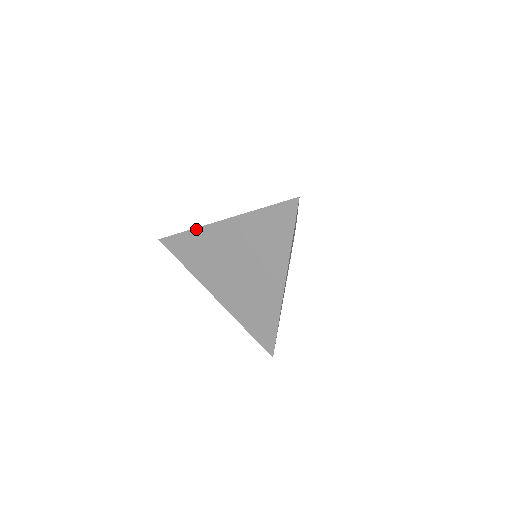
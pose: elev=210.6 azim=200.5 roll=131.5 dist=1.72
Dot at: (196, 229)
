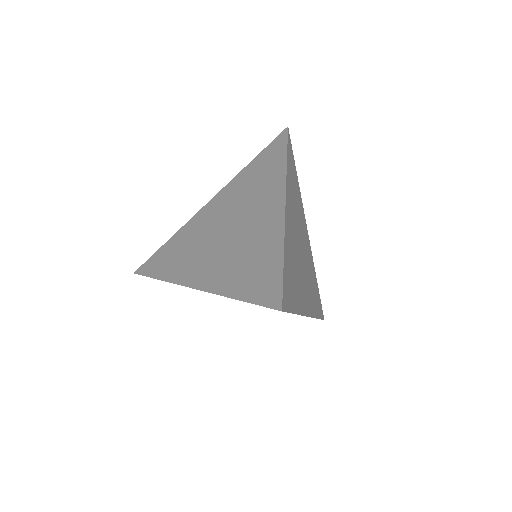
Dot at: occluded
